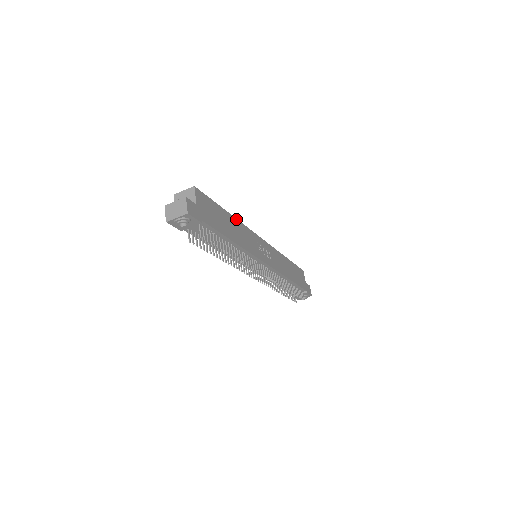
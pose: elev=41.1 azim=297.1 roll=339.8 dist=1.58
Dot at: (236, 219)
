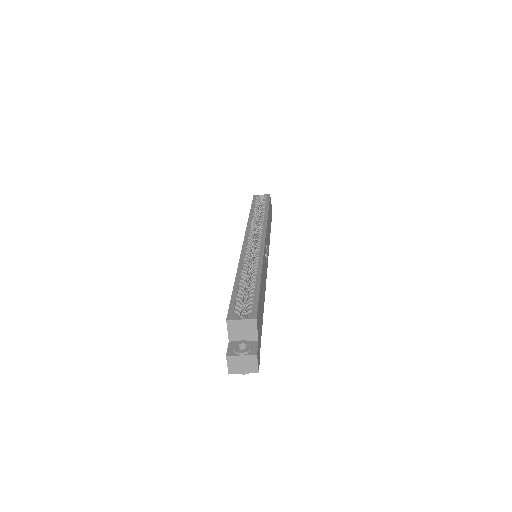
Dot at: (262, 268)
